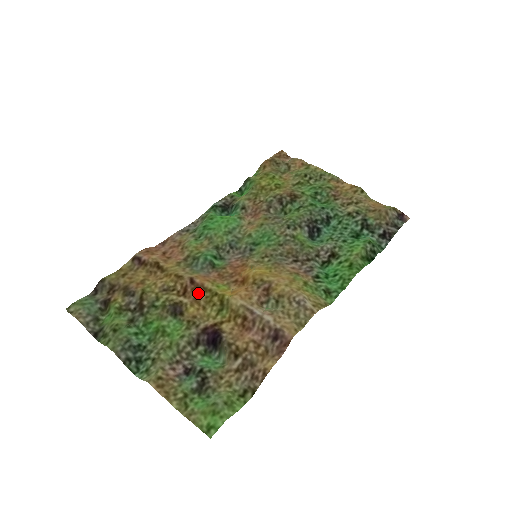
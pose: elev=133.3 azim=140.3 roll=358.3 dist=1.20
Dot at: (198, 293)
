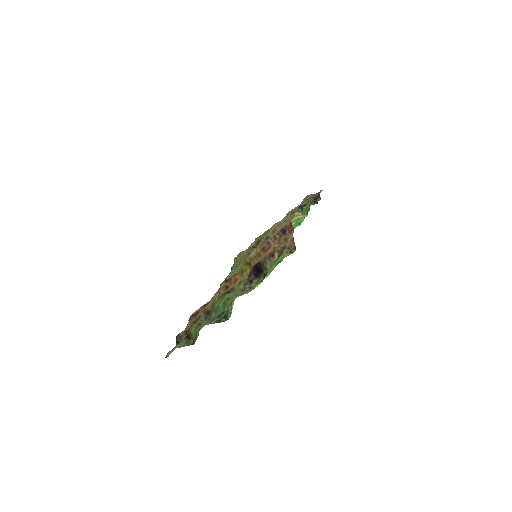
Dot at: (234, 279)
